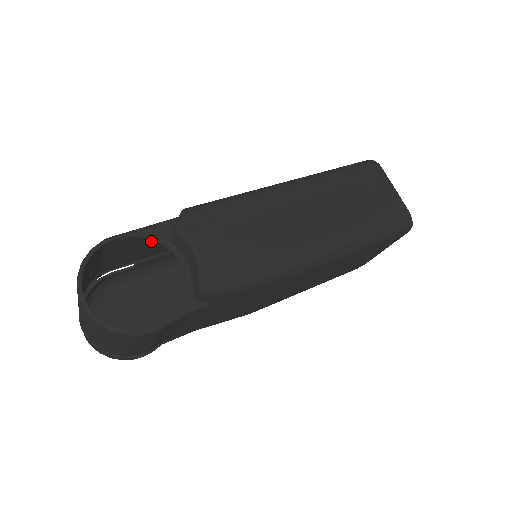
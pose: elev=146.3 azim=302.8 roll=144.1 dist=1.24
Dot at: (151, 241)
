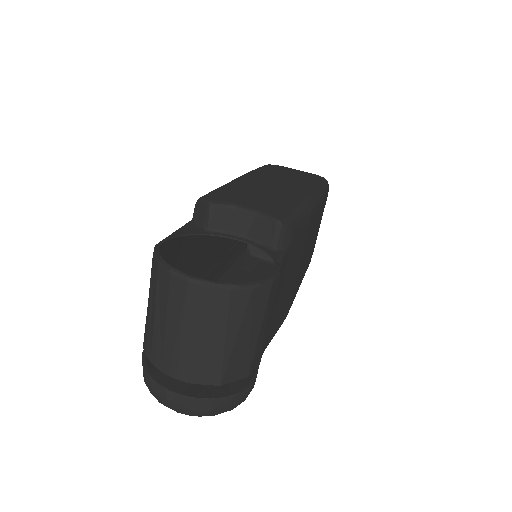
Dot at: (176, 268)
